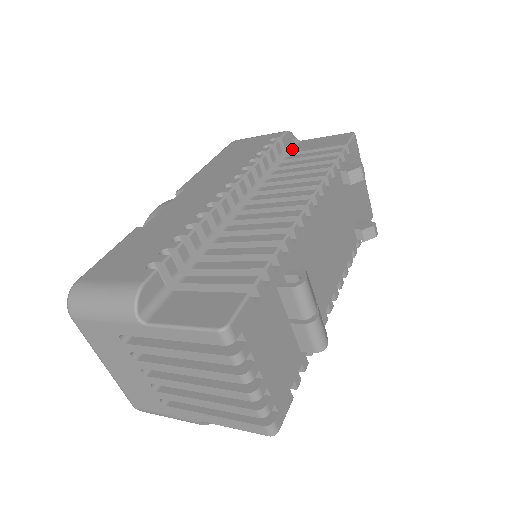
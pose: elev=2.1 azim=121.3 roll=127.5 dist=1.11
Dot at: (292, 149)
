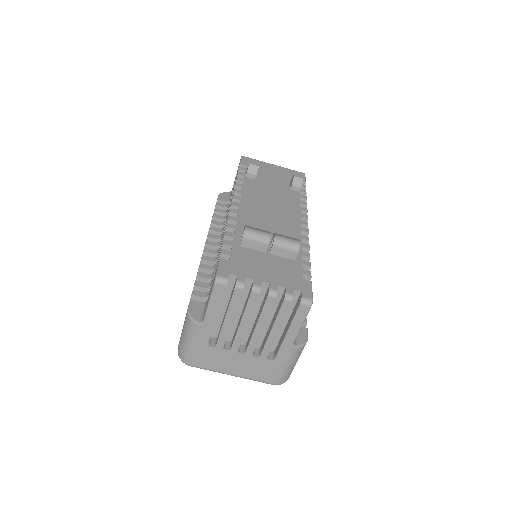
Dot at: occluded
